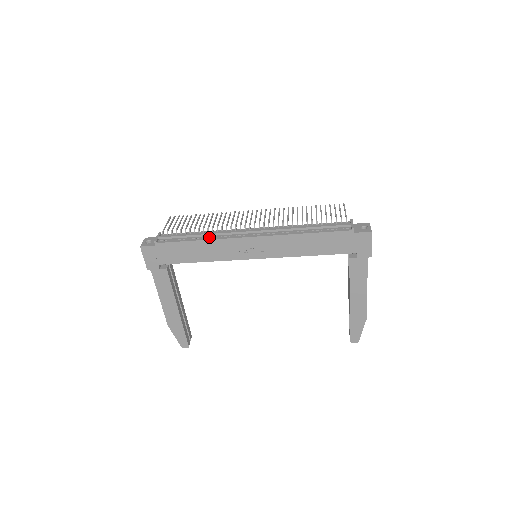
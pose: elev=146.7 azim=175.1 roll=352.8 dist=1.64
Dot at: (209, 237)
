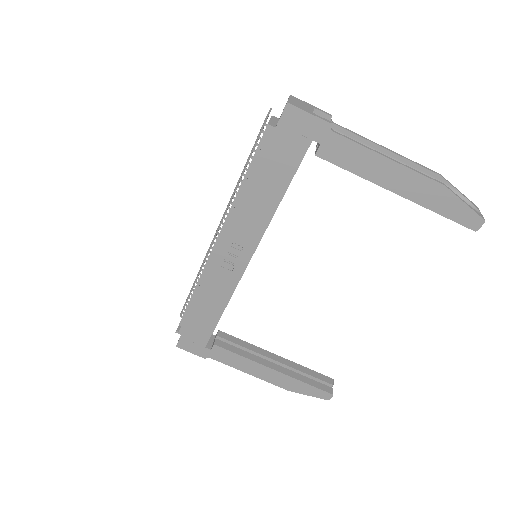
Dot at: (199, 285)
